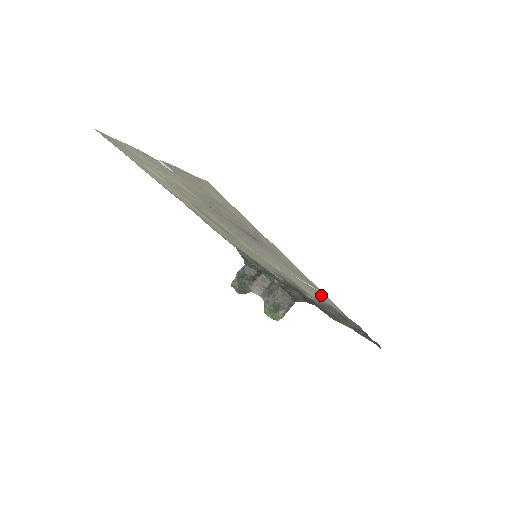
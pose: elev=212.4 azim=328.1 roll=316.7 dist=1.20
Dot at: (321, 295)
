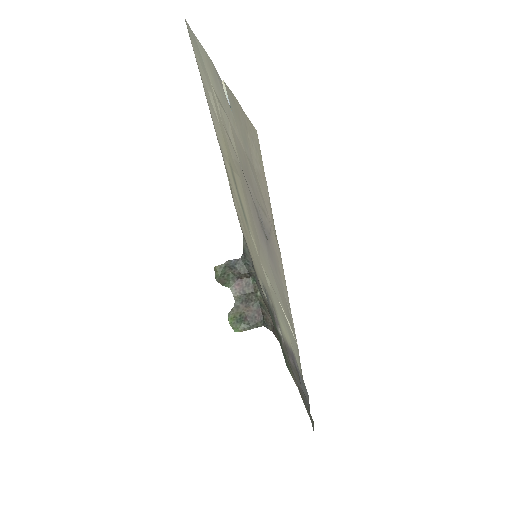
Dot at: (292, 339)
